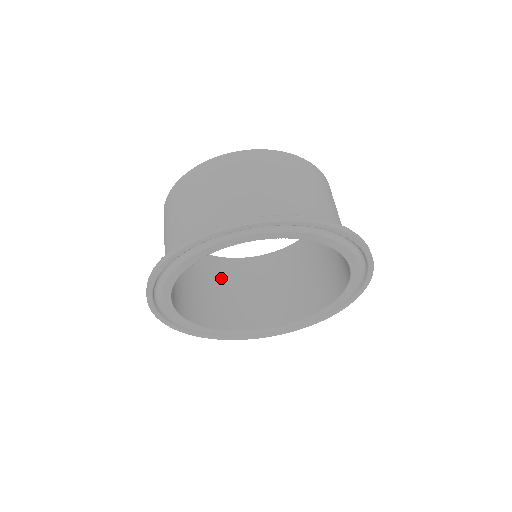
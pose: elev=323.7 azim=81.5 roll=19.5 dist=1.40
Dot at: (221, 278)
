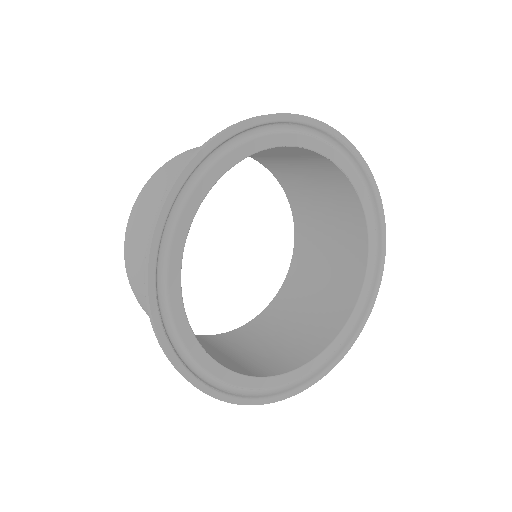
Dot at: occluded
